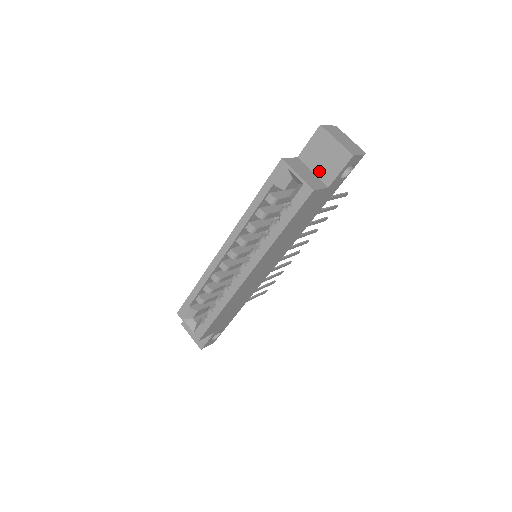
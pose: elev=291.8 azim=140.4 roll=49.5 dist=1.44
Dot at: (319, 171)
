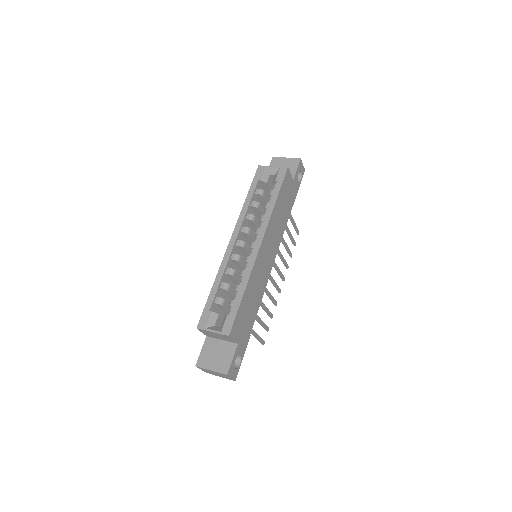
Dot at: occluded
